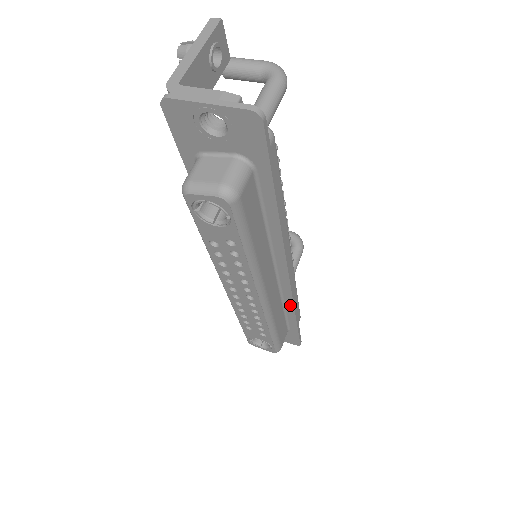
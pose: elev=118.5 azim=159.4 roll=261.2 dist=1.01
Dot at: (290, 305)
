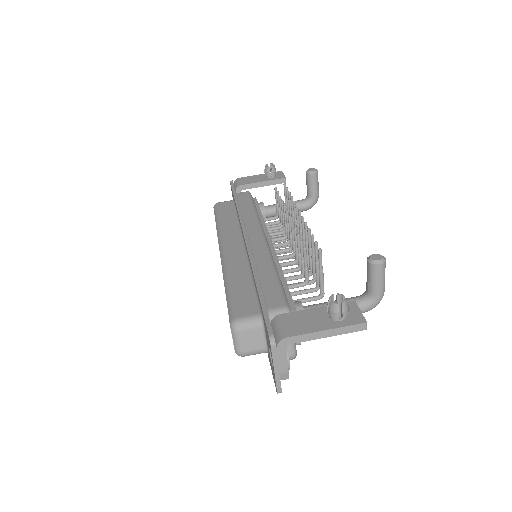
Dot at: occluded
